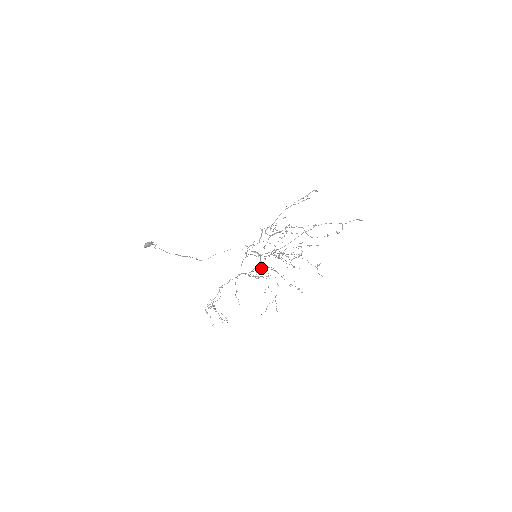
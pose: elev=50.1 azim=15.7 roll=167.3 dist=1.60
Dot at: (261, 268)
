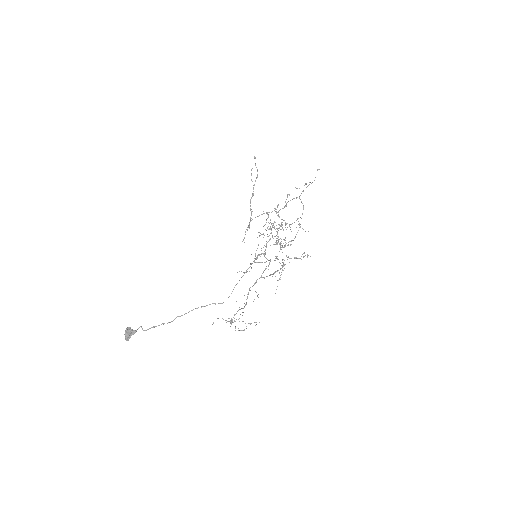
Dot at: occluded
